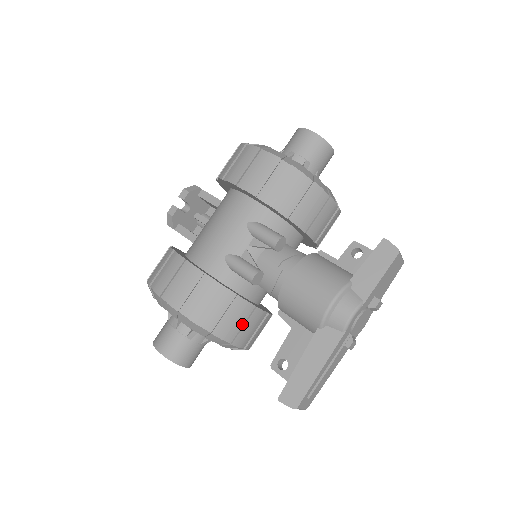
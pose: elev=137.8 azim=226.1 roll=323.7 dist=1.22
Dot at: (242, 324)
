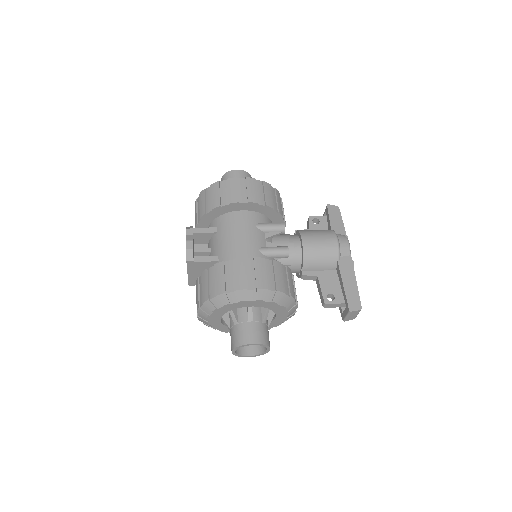
Dot at: occluded
